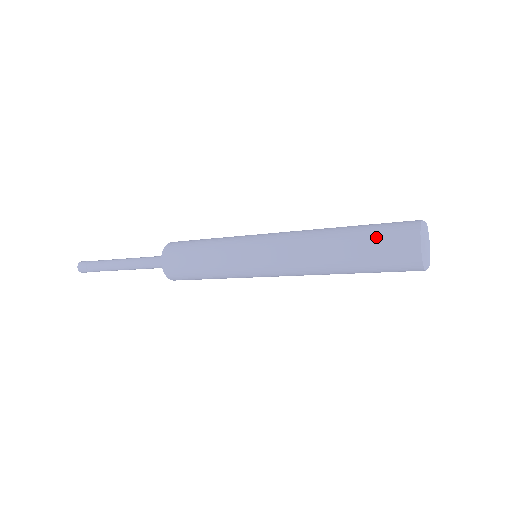
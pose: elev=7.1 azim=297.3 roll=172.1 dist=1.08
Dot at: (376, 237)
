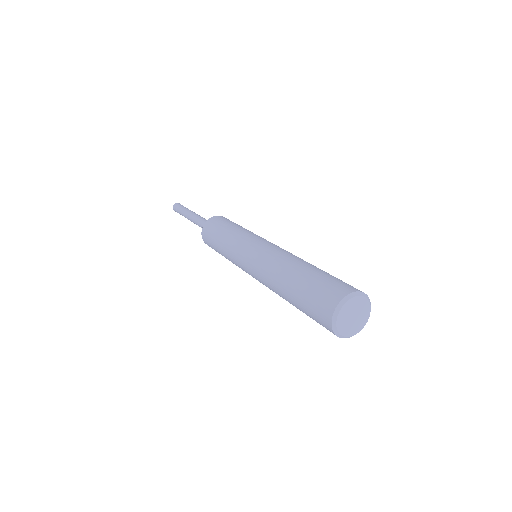
Dot at: (309, 293)
